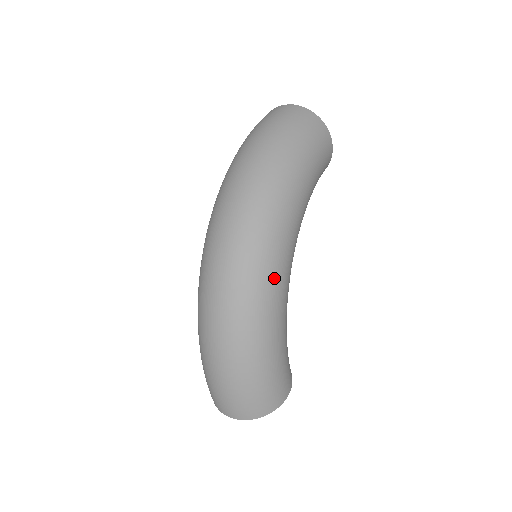
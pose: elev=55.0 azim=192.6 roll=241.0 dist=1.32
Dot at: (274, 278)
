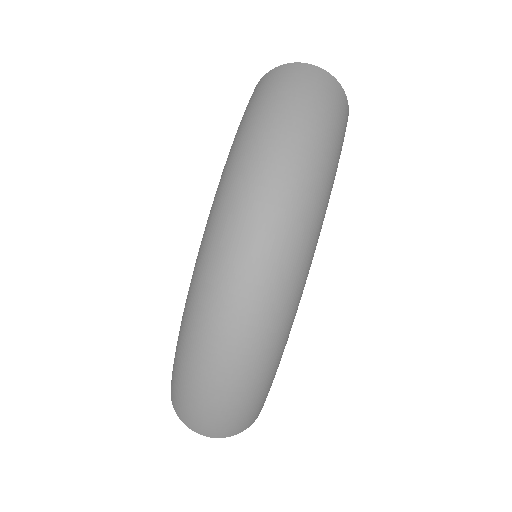
Dot at: (298, 298)
